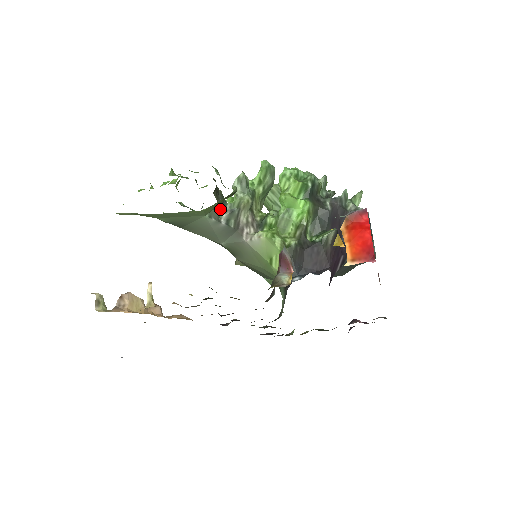
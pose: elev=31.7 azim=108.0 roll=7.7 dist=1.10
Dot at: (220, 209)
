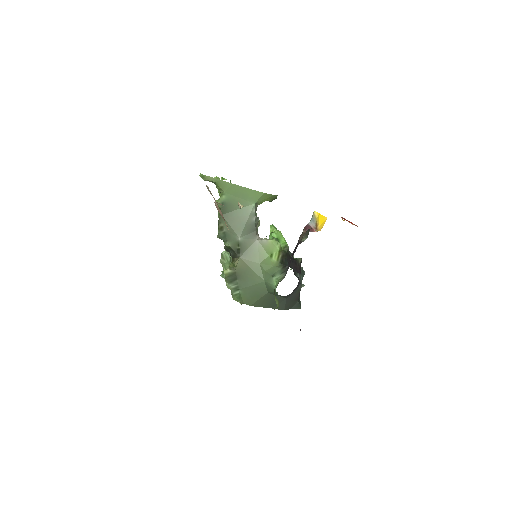
Dot at: (256, 210)
